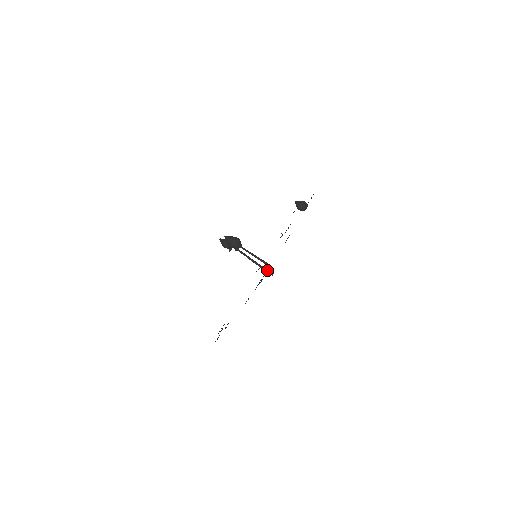
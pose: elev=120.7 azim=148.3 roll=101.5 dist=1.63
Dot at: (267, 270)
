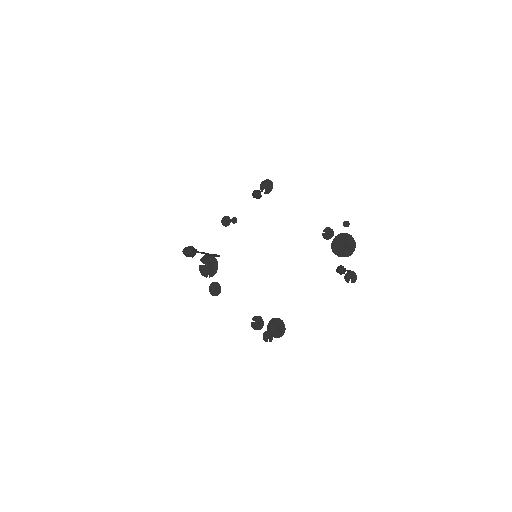
Dot at: (217, 255)
